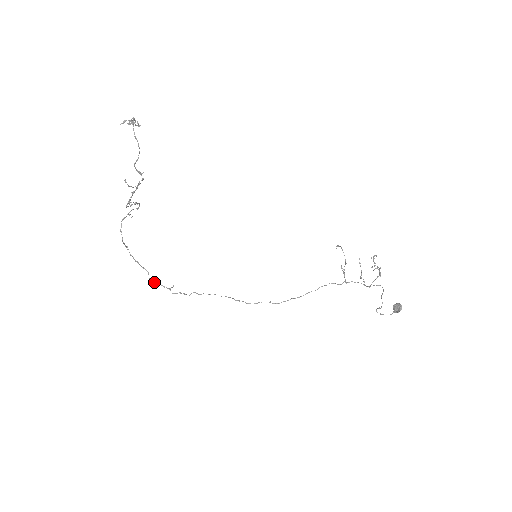
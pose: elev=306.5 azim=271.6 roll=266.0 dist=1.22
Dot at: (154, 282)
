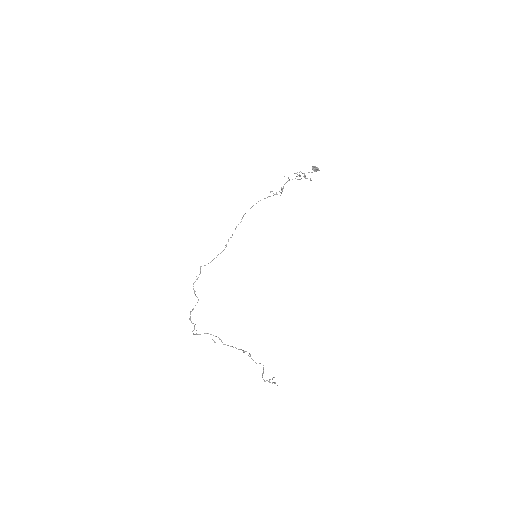
Dot at: (194, 290)
